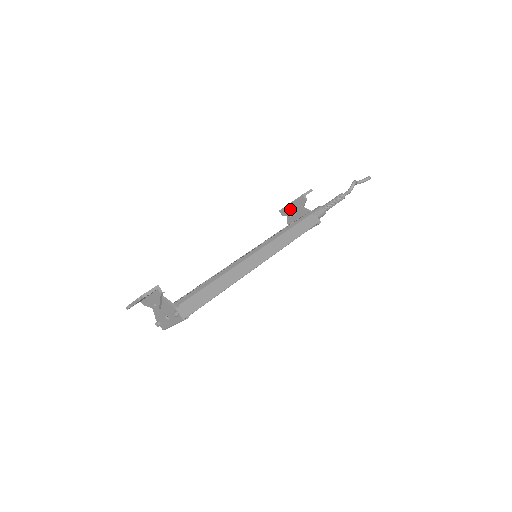
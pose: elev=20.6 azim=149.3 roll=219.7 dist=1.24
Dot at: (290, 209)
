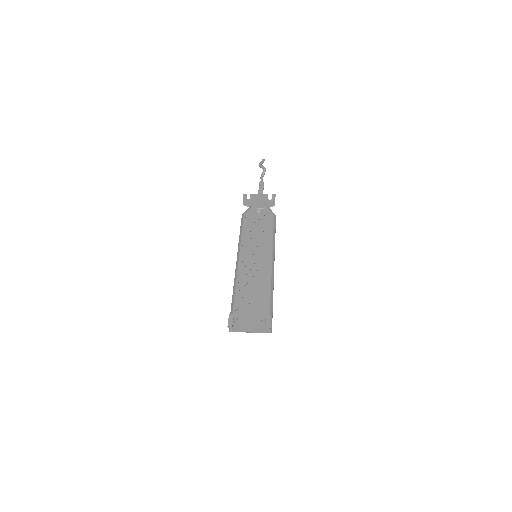
Dot at: (255, 204)
